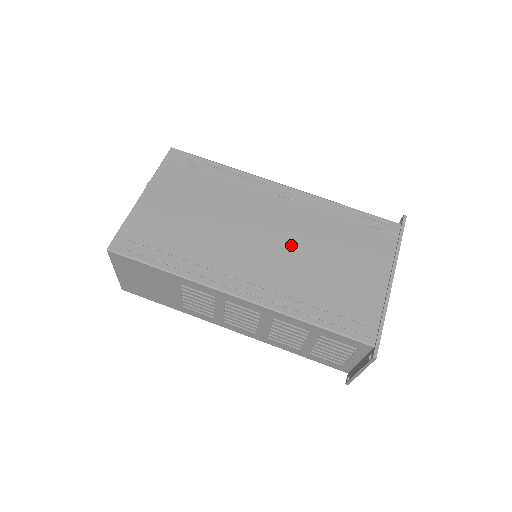
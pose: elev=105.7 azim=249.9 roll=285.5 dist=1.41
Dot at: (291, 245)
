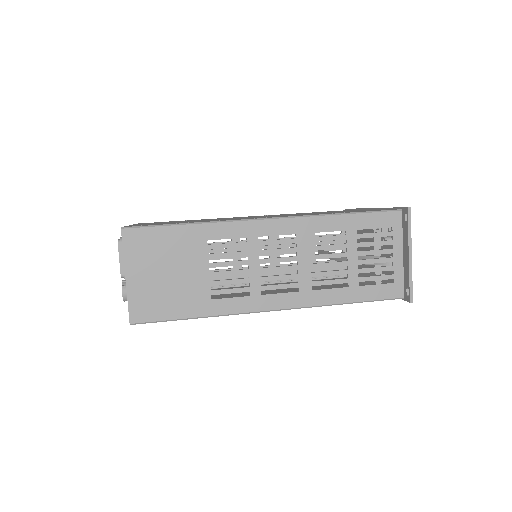
Dot at: occluded
